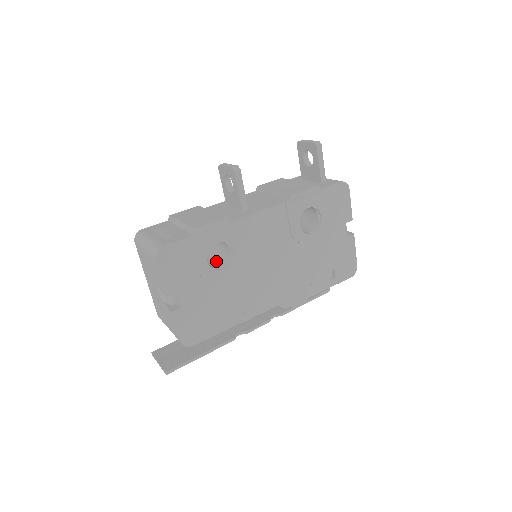
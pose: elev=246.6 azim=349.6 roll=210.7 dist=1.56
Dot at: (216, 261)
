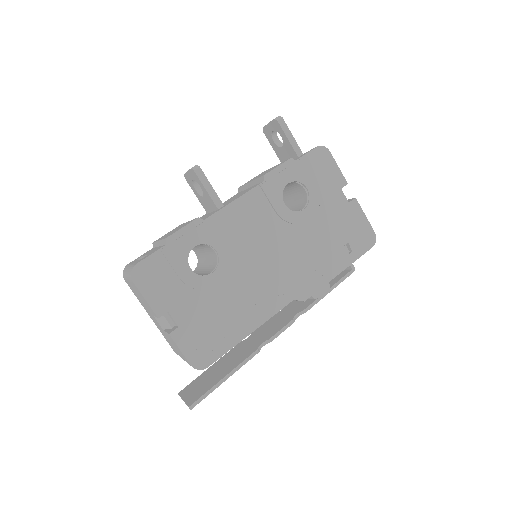
Dot at: (208, 270)
